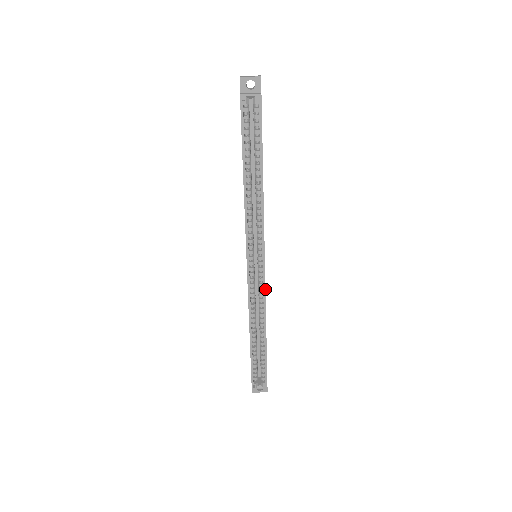
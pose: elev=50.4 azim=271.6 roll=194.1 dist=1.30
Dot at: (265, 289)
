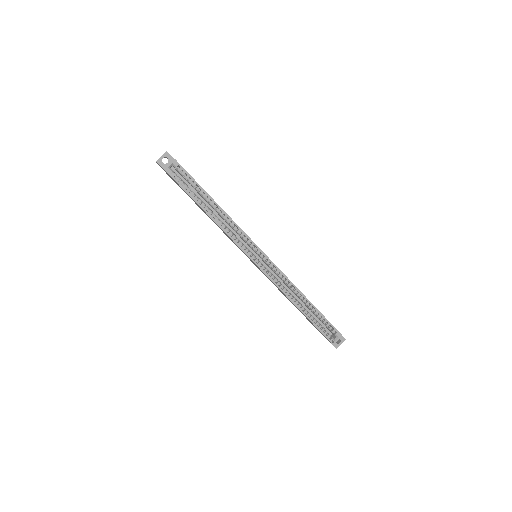
Dot at: (278, 269)
